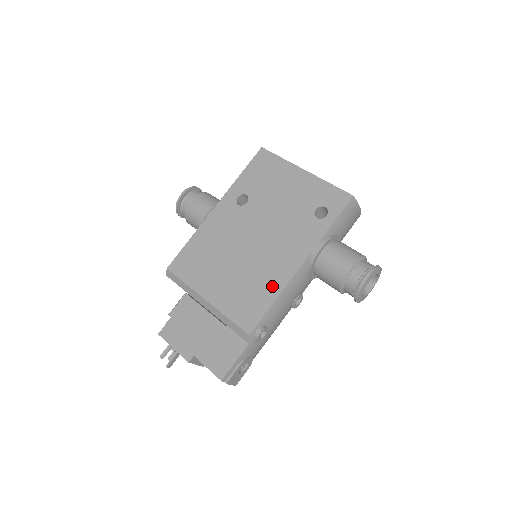
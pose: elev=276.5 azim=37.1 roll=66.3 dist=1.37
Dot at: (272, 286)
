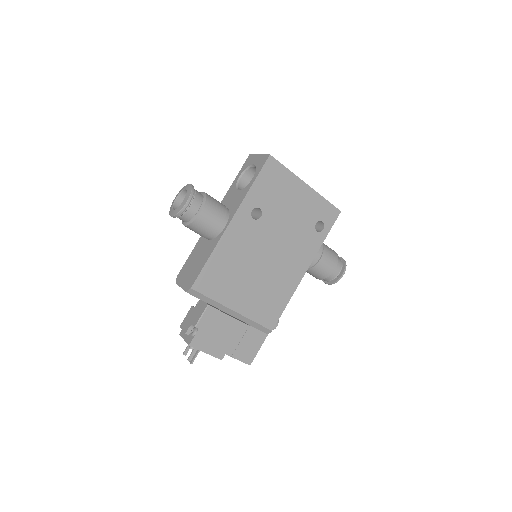
Dot at: (287, 291)
